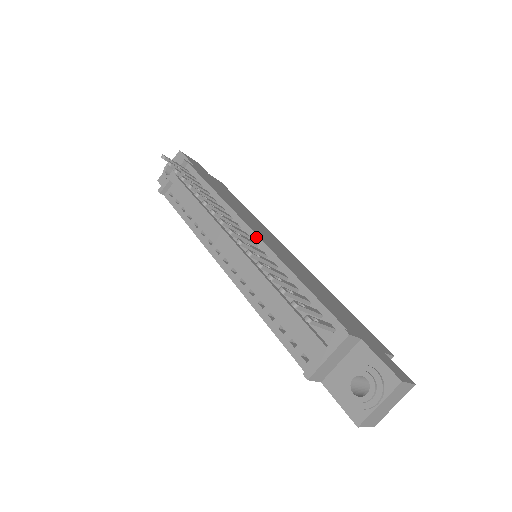
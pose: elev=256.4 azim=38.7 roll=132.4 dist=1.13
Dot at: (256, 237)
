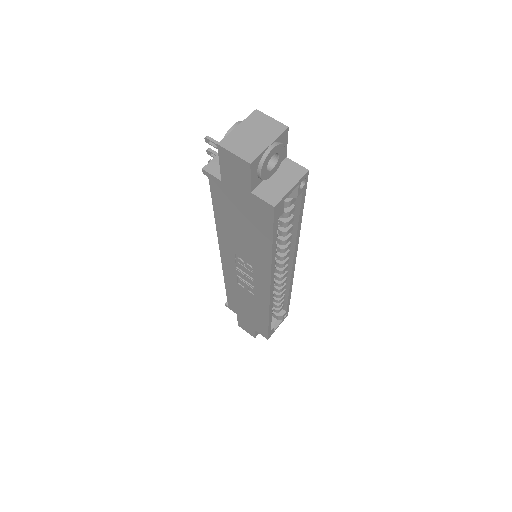
Dot at: occluded
